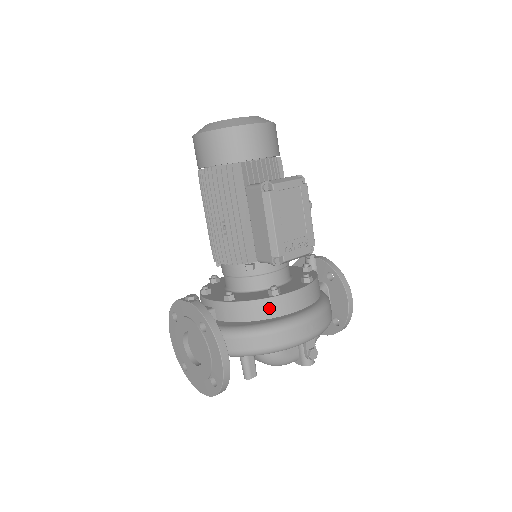
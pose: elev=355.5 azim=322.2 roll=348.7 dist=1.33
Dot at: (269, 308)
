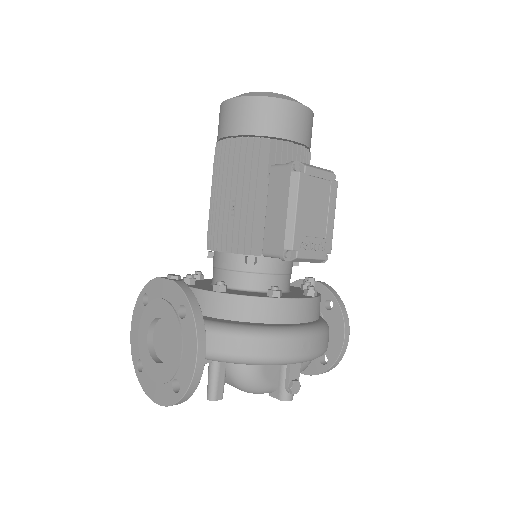
Dot at: (265, 310)
